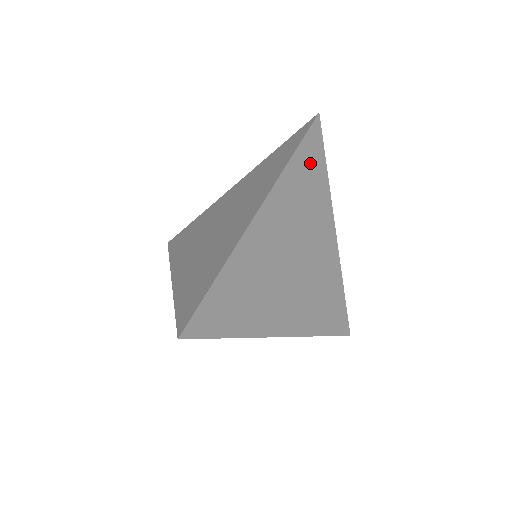
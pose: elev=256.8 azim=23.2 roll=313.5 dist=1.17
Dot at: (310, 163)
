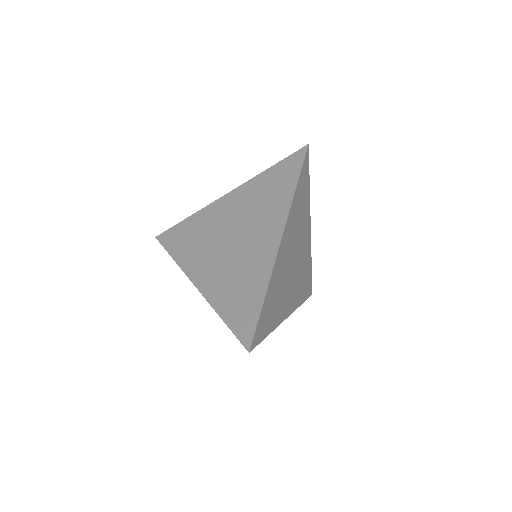
Dot at: (303, 186)
